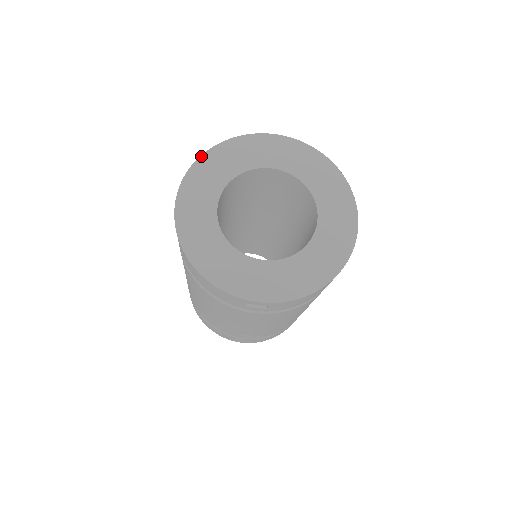
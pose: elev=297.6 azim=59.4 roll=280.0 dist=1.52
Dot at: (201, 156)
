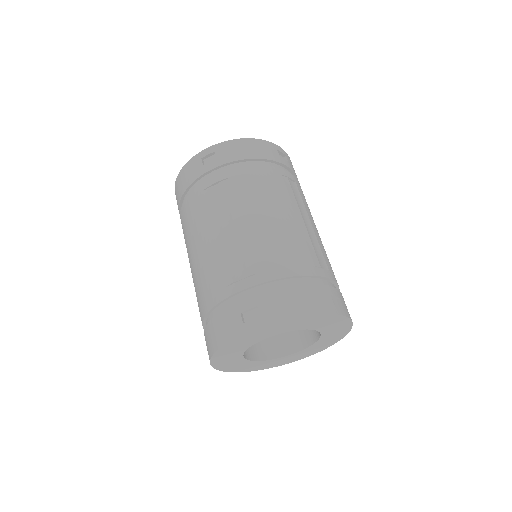
Dot at: occluded
